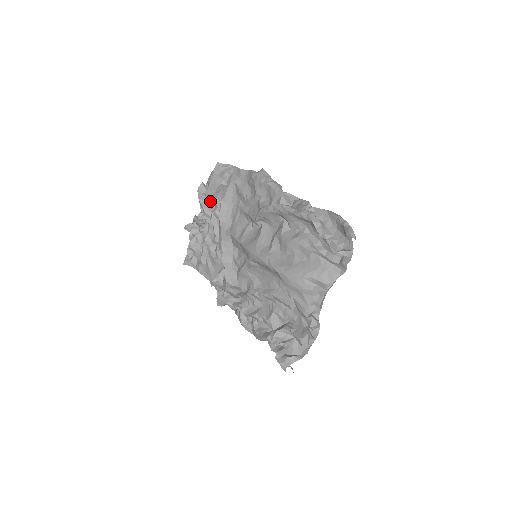
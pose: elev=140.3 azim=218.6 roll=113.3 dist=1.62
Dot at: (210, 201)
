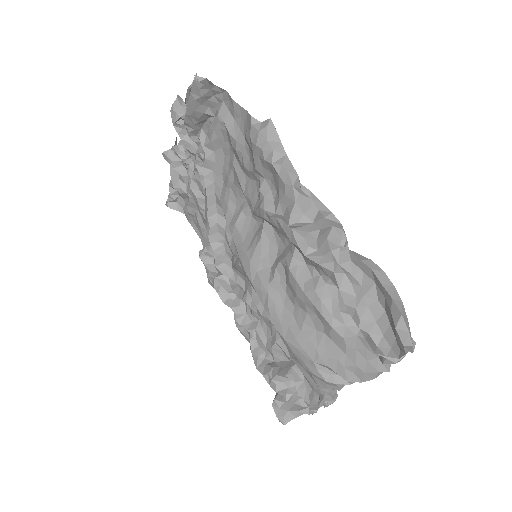
Dot at: (191, 133)
